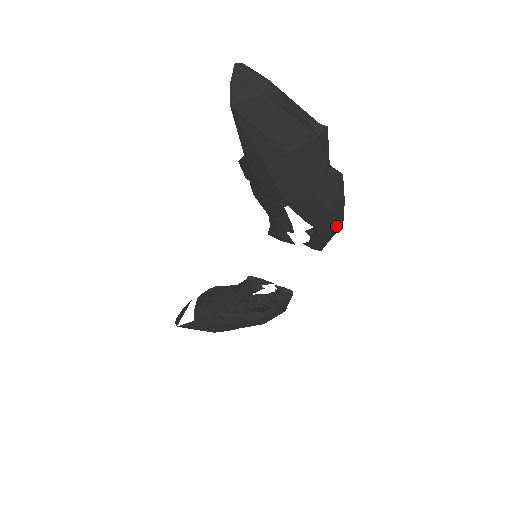
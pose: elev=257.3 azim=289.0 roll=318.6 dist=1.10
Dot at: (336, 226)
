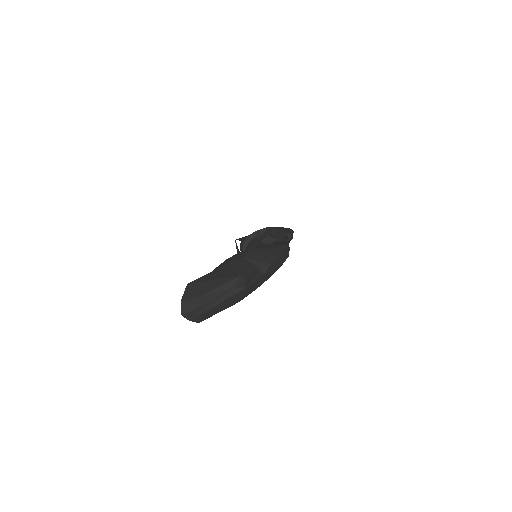
Dot at: (287, 255)
